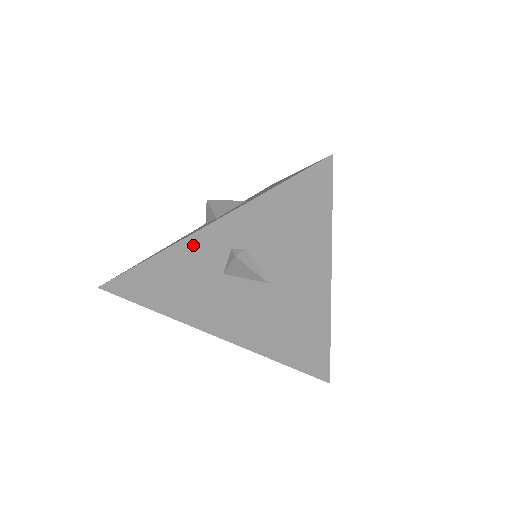
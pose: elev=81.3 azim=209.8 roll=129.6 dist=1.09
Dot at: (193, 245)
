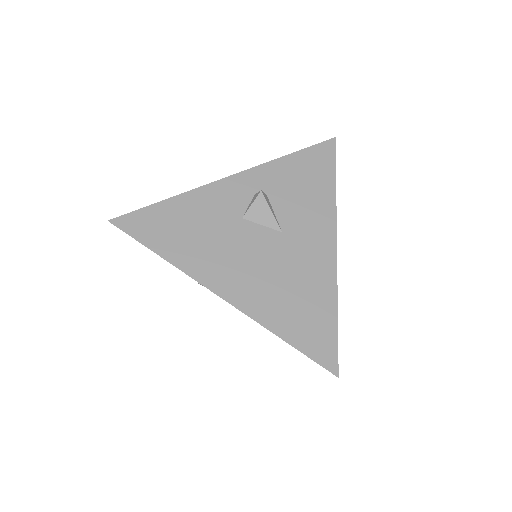
Dot at: (222, 188)
